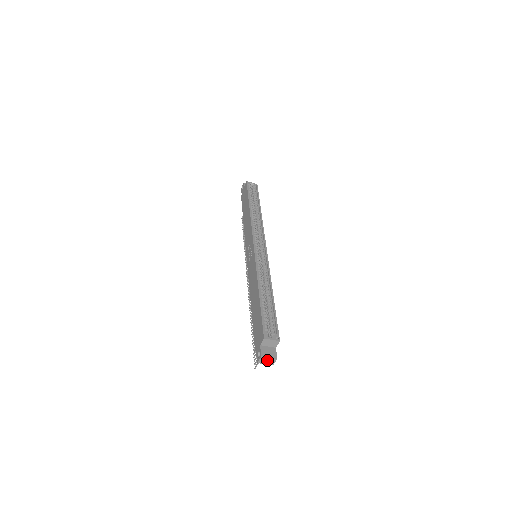
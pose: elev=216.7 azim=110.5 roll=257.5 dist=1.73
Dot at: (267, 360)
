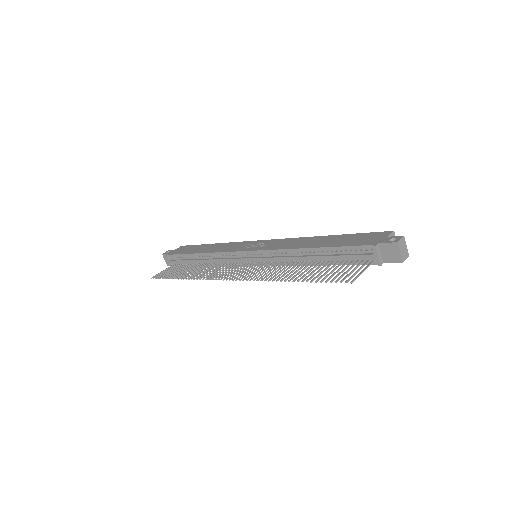
Dot at: (403, 248)
